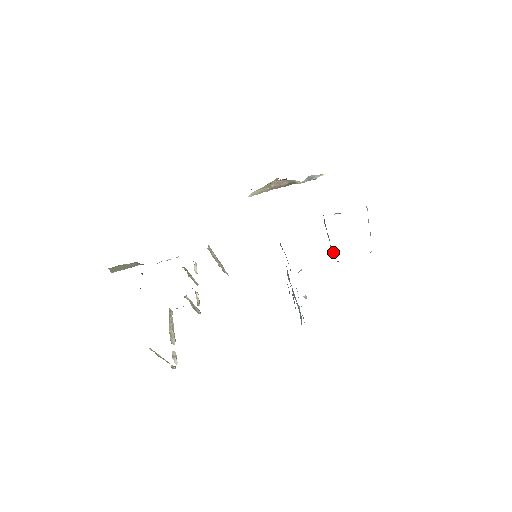
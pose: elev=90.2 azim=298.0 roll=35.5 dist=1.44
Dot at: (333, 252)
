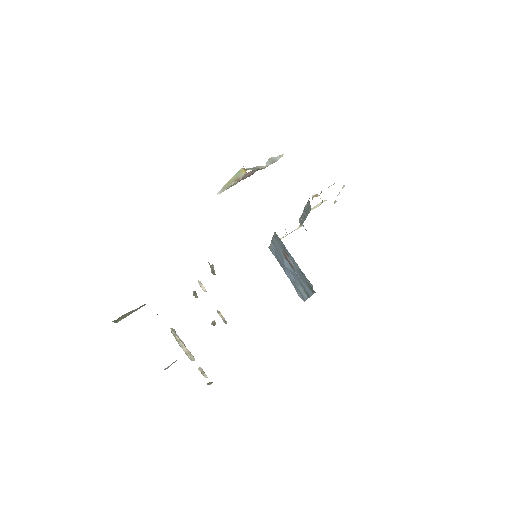
Dot at: occluded
